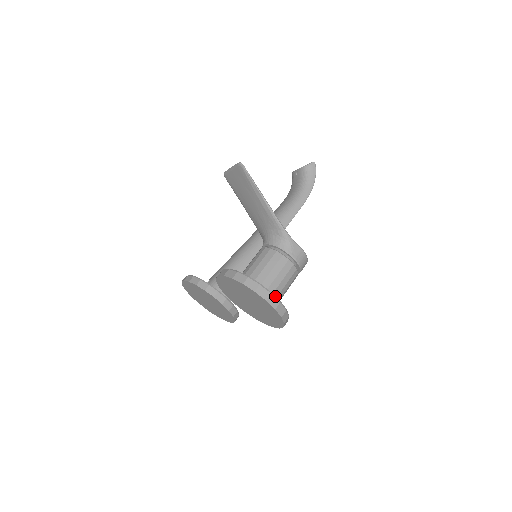
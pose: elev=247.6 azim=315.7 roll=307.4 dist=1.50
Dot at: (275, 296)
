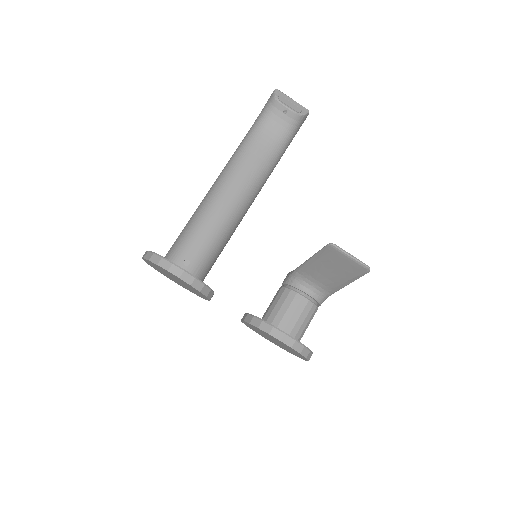
Dot at: occluded
